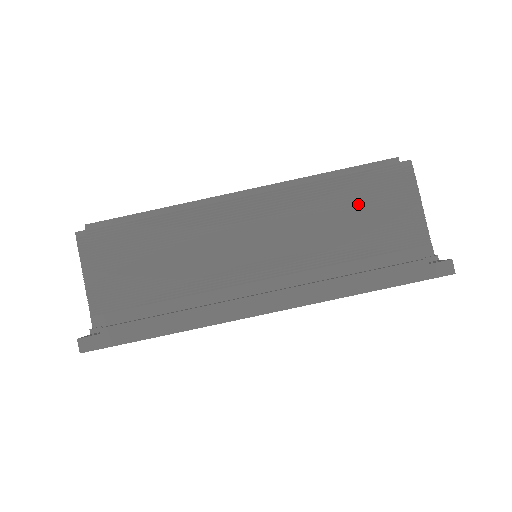
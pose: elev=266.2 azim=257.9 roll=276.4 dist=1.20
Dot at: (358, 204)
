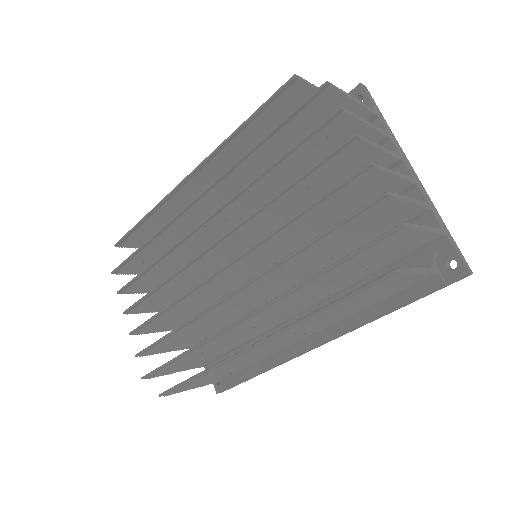
Dot at: (365, 298)
